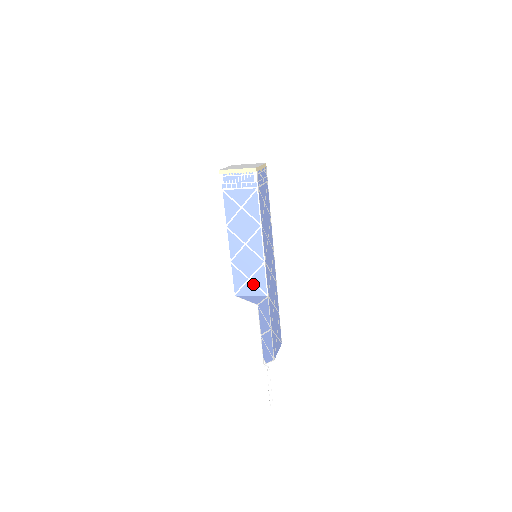
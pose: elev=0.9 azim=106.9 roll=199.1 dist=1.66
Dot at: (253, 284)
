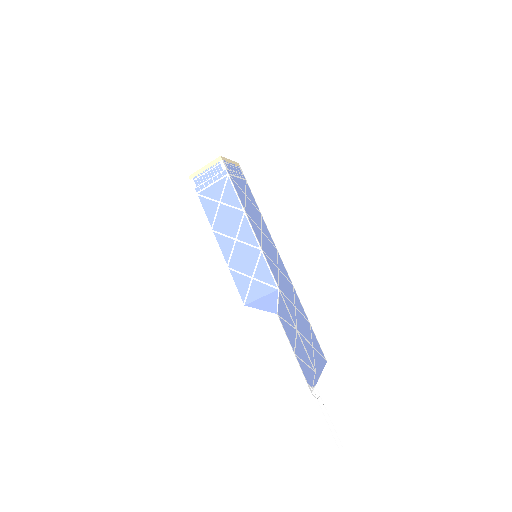
Dot at: (258, 282)
